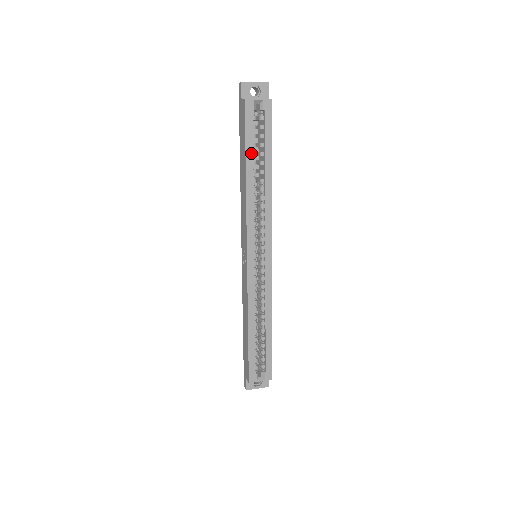
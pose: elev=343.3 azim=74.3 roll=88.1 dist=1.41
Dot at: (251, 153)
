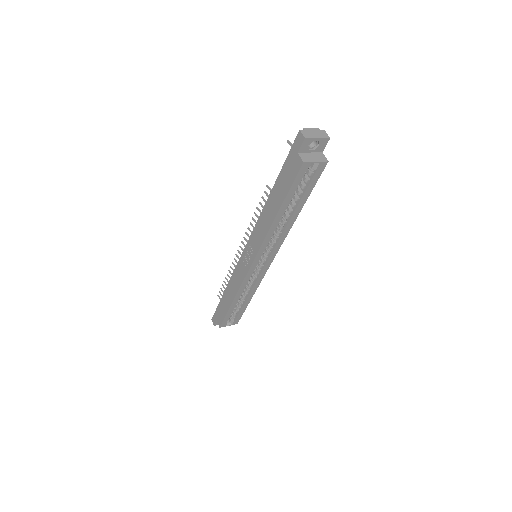
Dot at: (288, 201)
